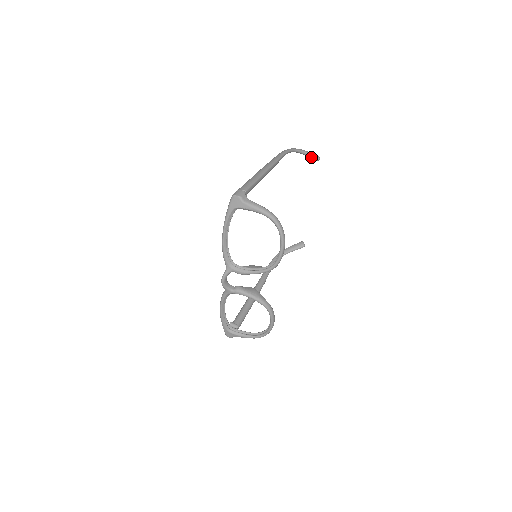
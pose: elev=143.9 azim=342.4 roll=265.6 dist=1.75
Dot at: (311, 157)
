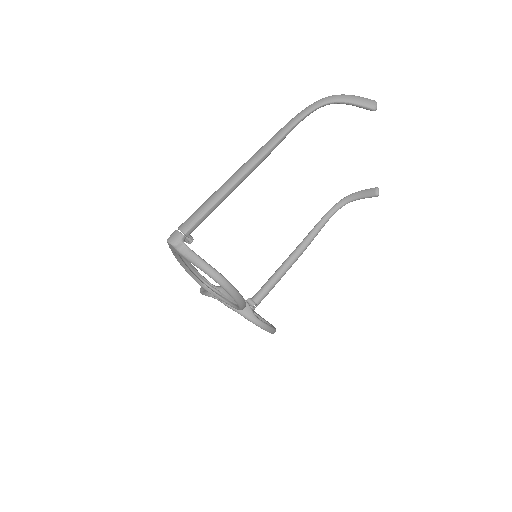
Dot at: (360, 107)
